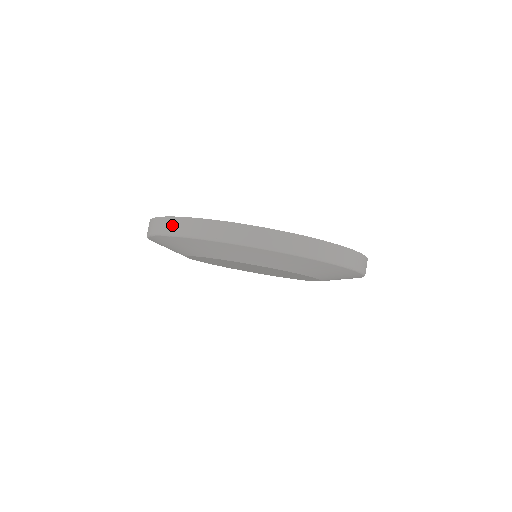
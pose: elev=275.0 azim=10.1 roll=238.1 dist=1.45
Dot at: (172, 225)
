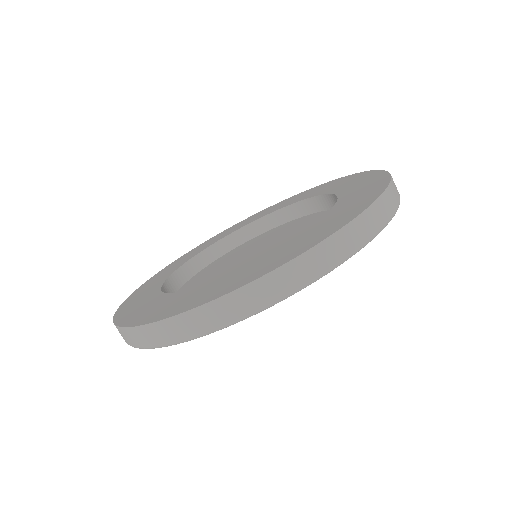
Dot at: (131, 338)
